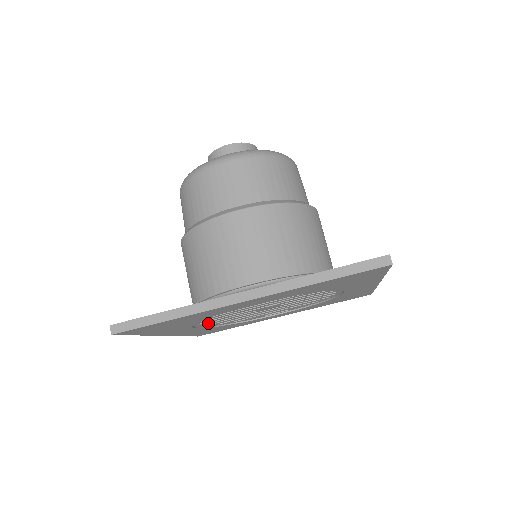
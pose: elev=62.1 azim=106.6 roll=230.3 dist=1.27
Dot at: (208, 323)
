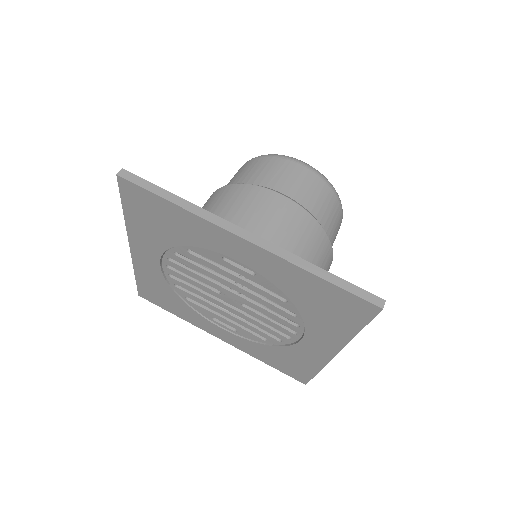
Dot at: (173, 269)
